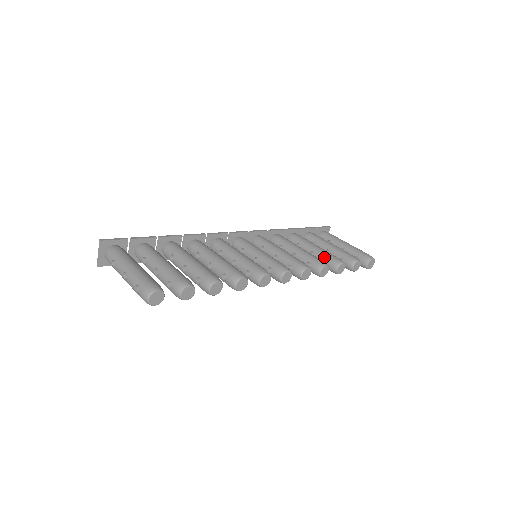
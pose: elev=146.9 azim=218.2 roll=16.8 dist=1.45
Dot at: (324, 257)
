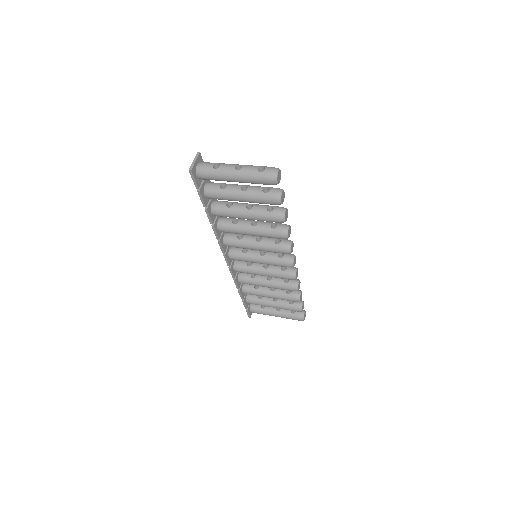
Dot at: occluded
